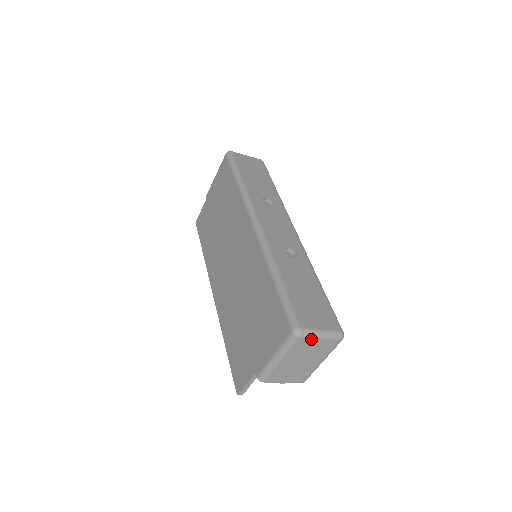
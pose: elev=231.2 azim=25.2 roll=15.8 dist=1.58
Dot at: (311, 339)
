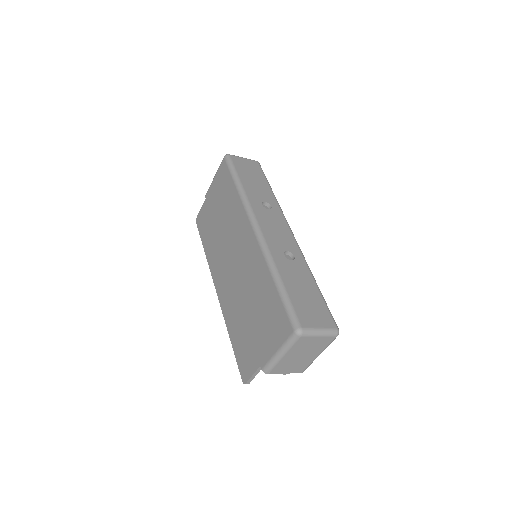
Dot at: (311, 337)
